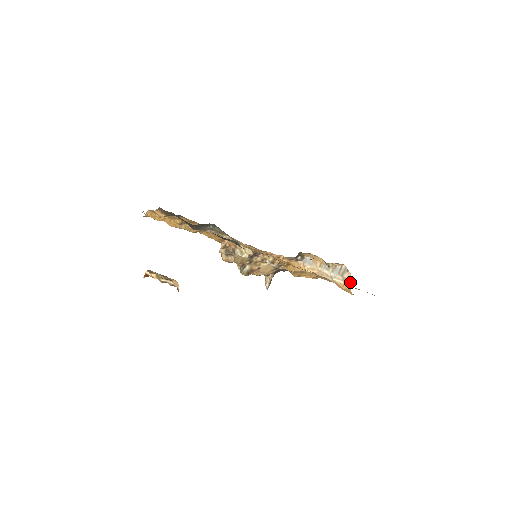
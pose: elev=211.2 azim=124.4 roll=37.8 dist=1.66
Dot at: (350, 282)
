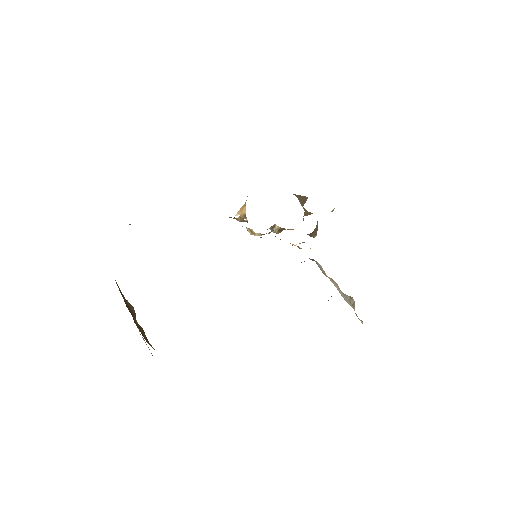
Dot at: (361, 320)
